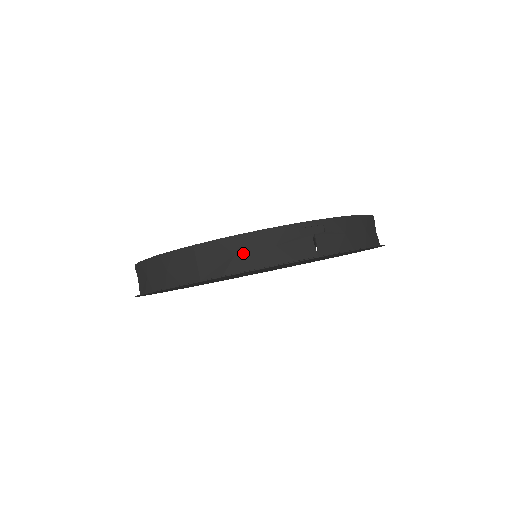
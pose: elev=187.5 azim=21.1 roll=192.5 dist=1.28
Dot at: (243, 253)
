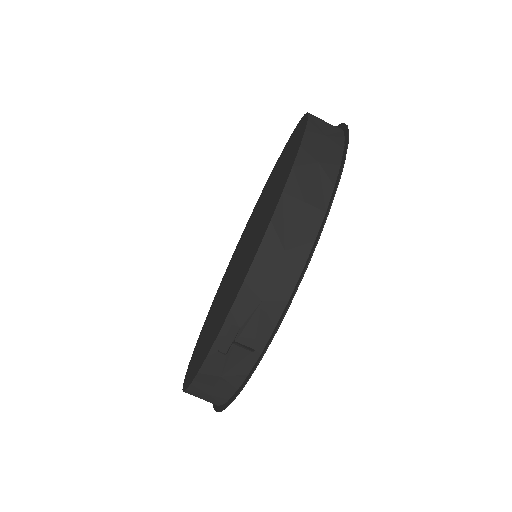
Dot at: (211, 391)
